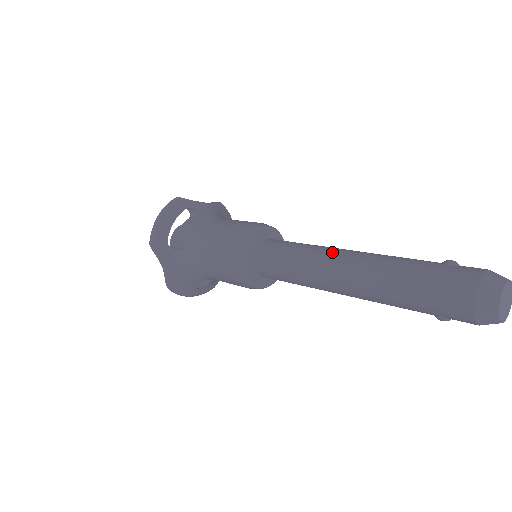
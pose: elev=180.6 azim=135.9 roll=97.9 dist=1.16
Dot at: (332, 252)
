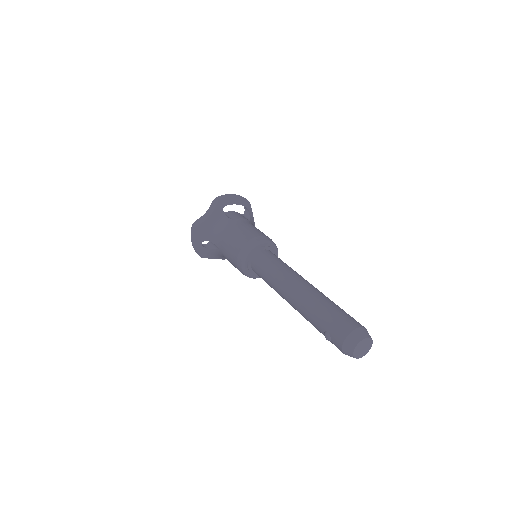
Dot at: occluded
